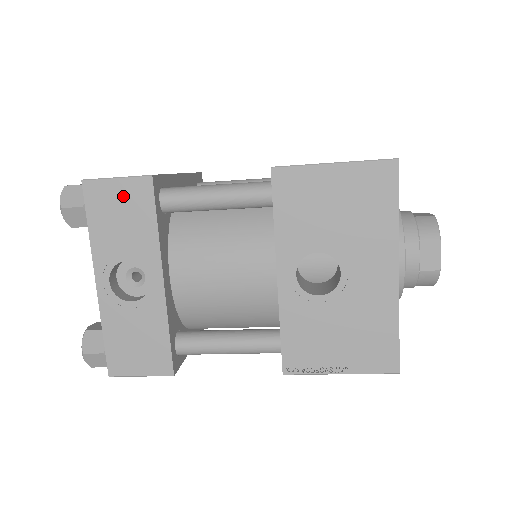
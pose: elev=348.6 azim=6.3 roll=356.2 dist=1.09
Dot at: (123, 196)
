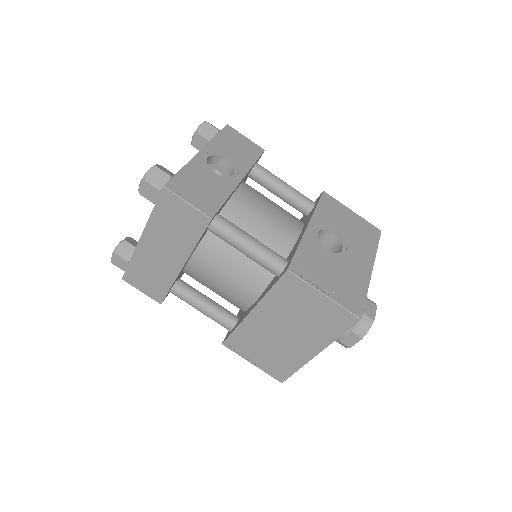
Dot at: (245, 143)
